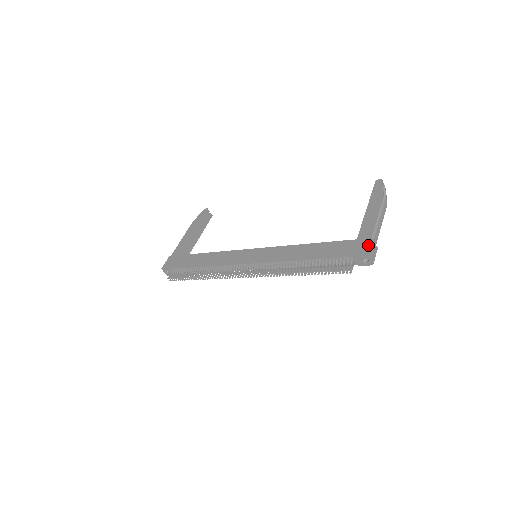
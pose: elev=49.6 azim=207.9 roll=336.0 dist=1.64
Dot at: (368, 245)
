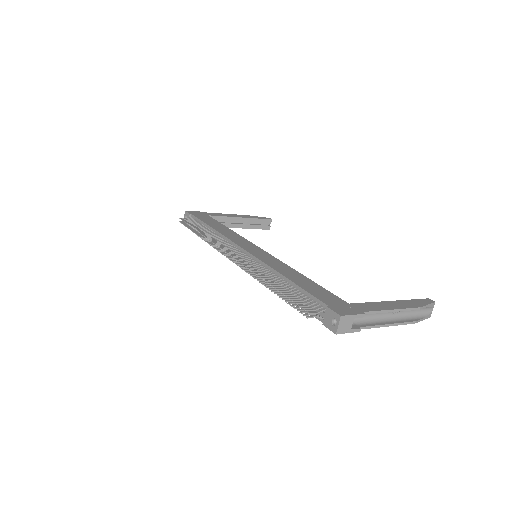
Dot at: (352, 312)
